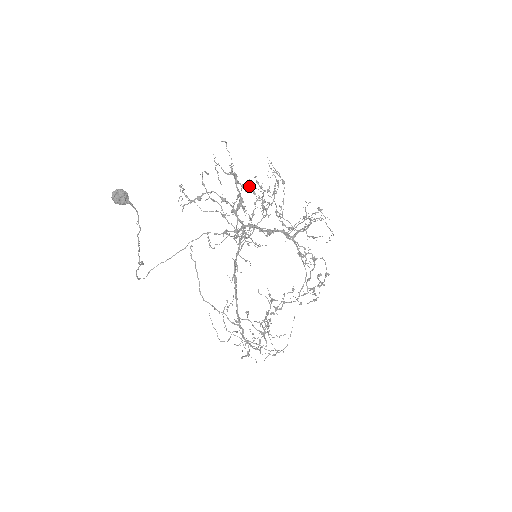
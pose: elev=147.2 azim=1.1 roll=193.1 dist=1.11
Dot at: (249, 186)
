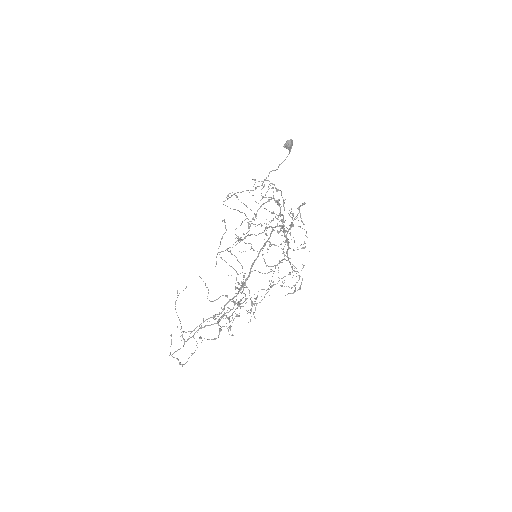
Dot at: occluded
